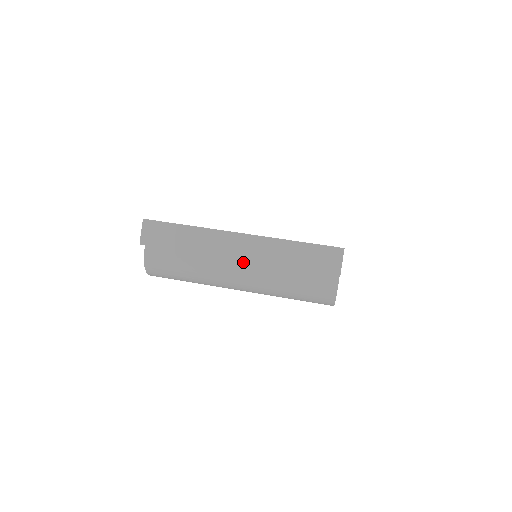
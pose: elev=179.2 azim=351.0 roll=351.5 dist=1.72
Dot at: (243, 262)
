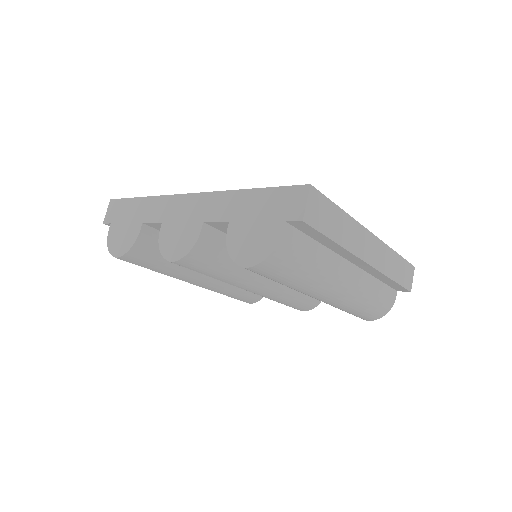
Dot at: (354, 267)
